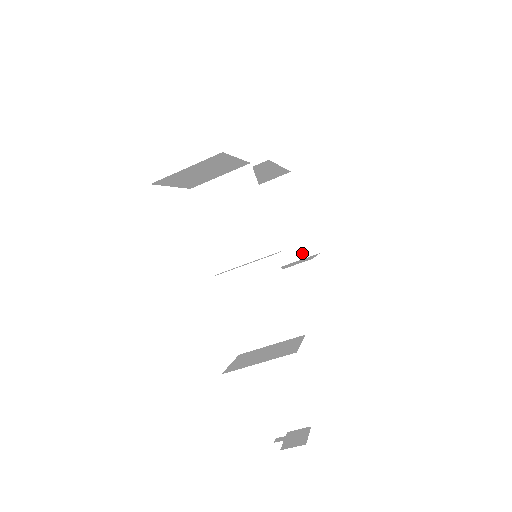
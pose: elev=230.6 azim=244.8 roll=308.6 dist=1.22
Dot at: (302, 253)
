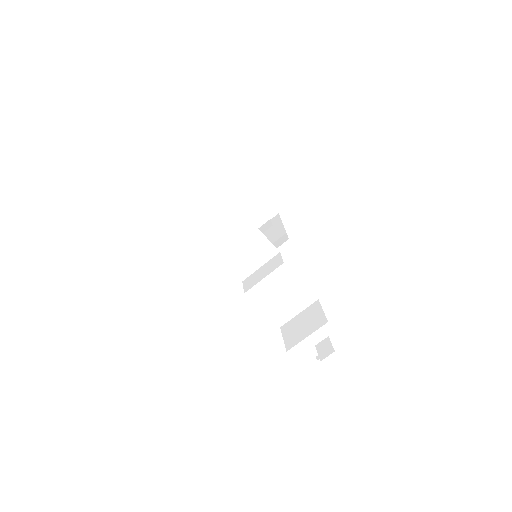
Dot at: (265, 218)
